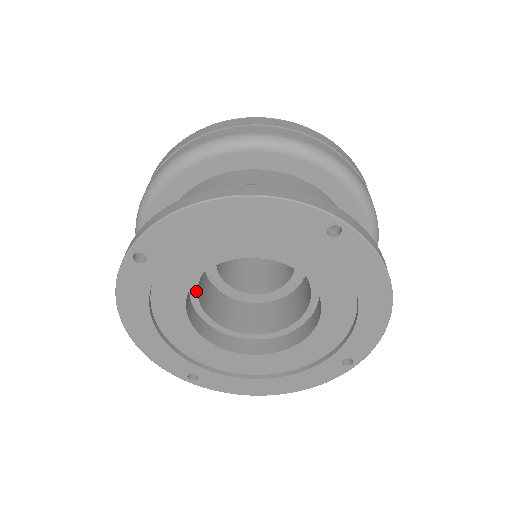
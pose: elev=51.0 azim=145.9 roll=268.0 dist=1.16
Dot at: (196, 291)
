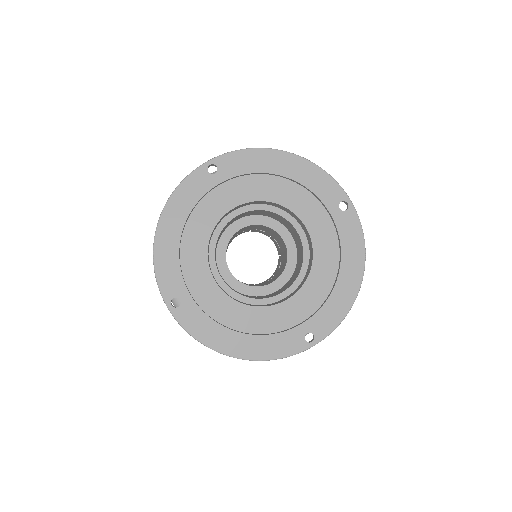
Dot at: (220, 231)
